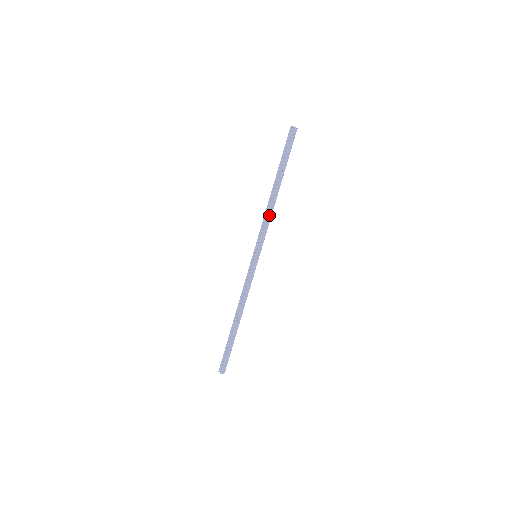
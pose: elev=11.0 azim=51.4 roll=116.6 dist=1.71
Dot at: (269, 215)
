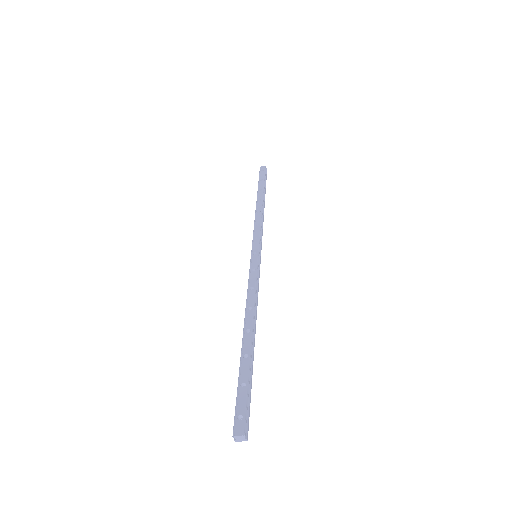
Dot at: (258, 219)
